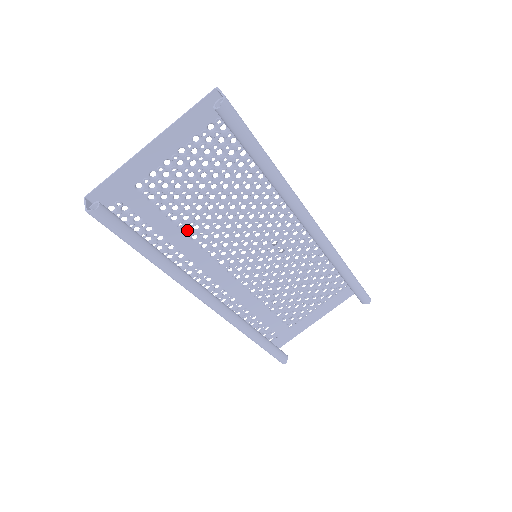
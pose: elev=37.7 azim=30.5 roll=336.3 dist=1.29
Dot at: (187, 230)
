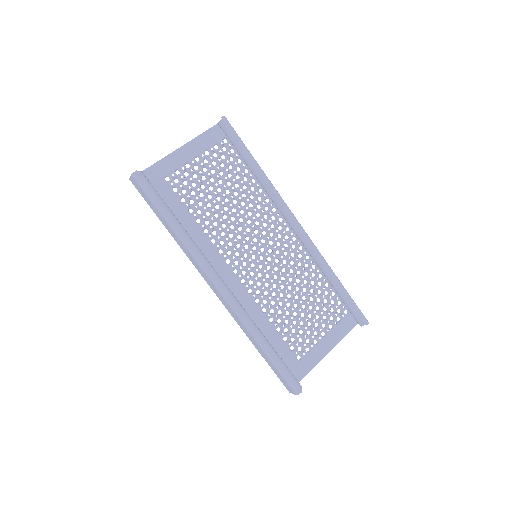
Dot at: (200, 223)
